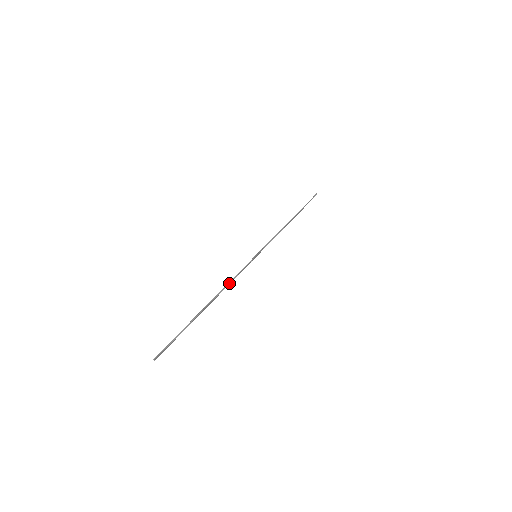
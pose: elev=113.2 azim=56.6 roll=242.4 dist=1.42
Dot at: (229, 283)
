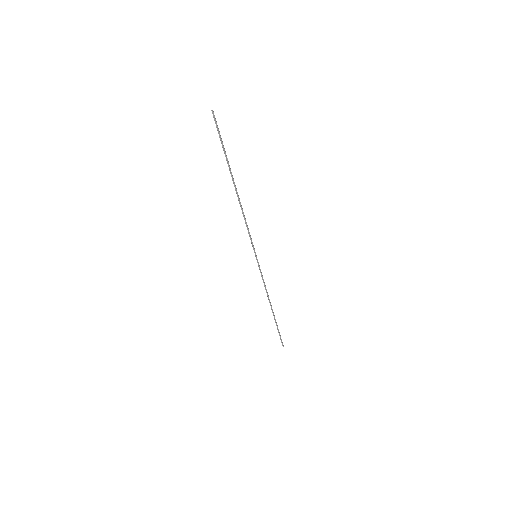
Dot at: (266, 291)
